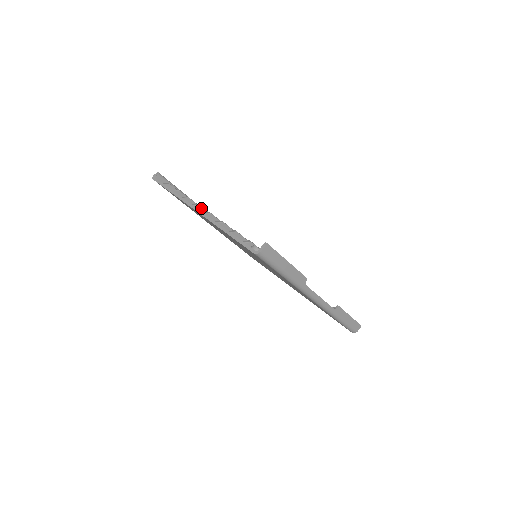
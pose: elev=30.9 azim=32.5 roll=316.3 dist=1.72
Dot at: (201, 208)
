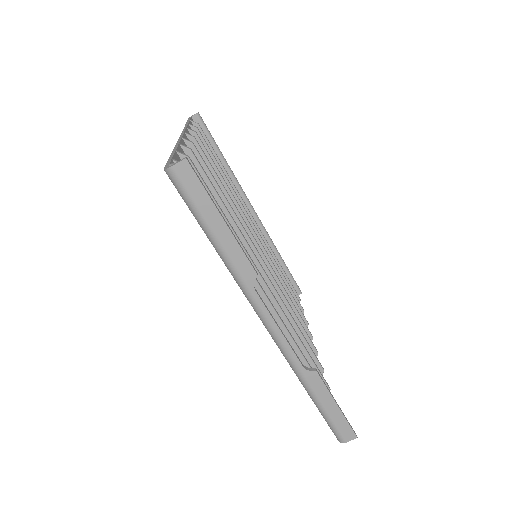
Dot at: (195, 143)
